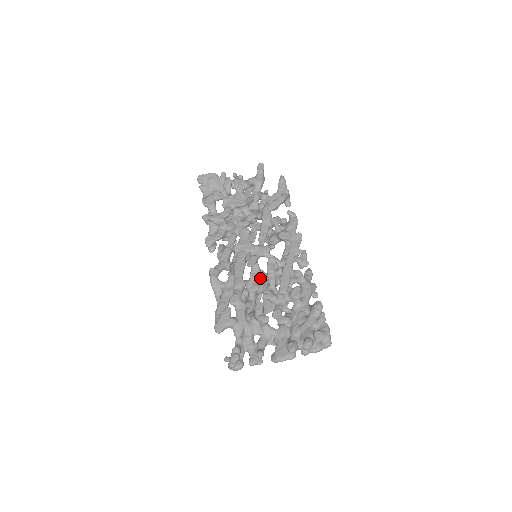
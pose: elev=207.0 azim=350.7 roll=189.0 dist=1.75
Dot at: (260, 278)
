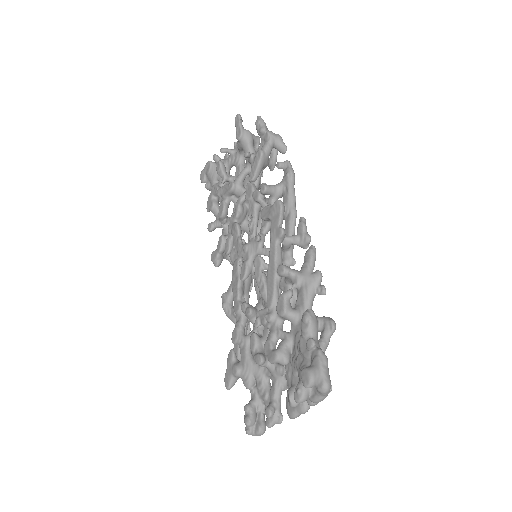
Dot at: occluded
